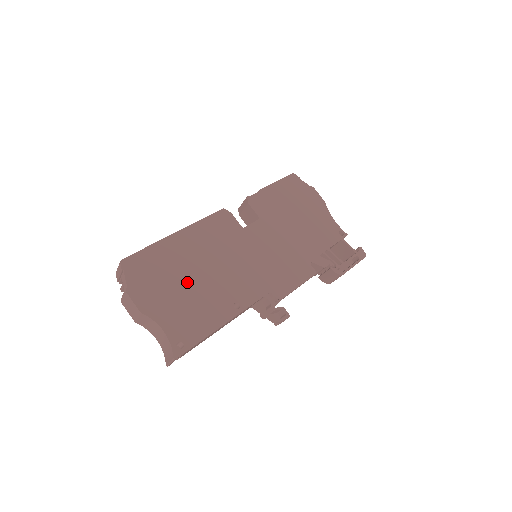
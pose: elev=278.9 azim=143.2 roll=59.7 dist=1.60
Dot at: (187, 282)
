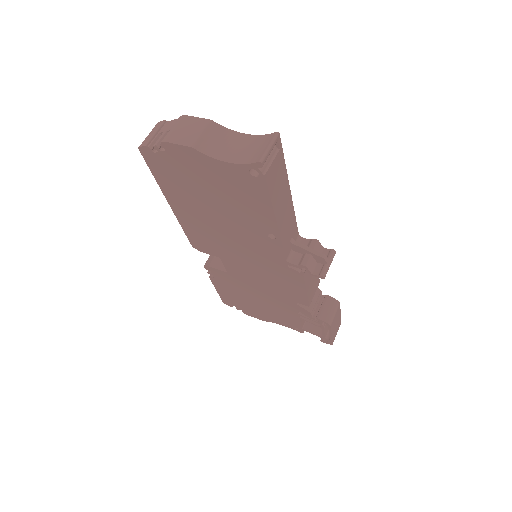
Dot at: occluded
